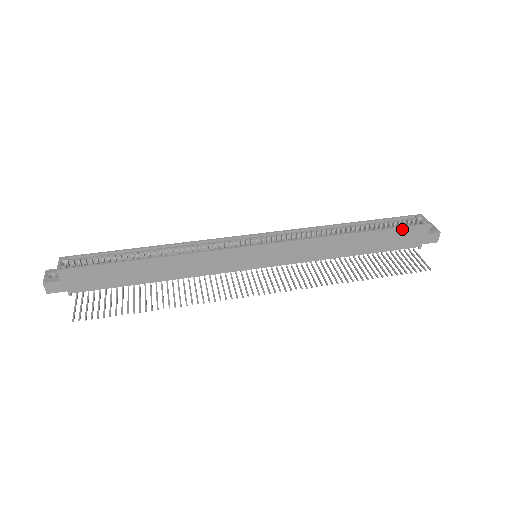
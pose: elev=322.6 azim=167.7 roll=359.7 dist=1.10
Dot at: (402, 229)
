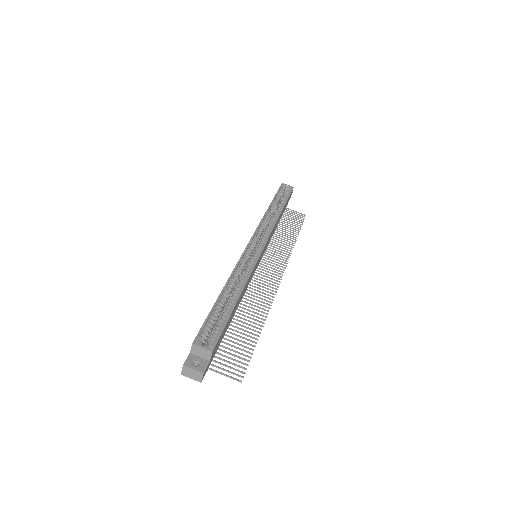
Dot at: occluded
